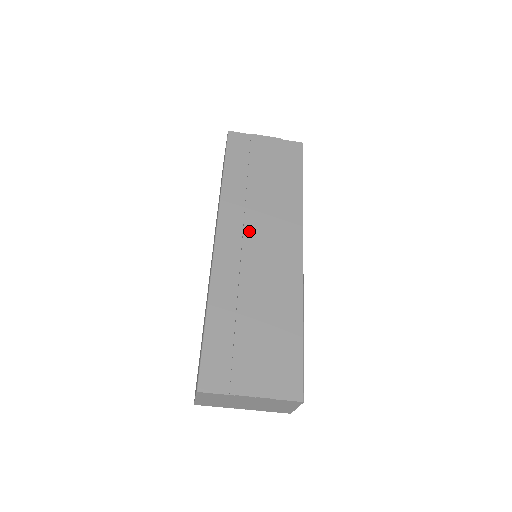
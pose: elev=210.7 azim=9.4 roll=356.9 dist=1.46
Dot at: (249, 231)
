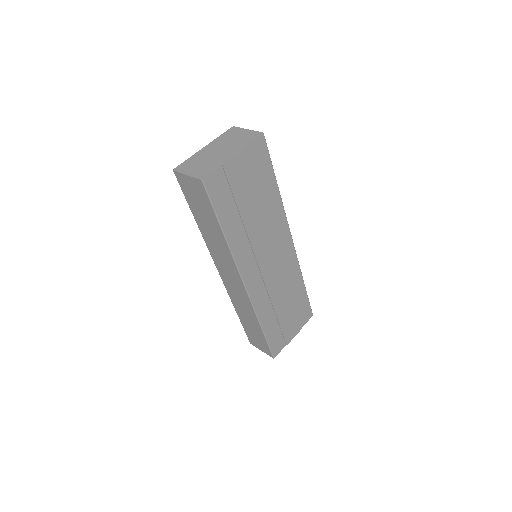
Dot at: (261, 261)
